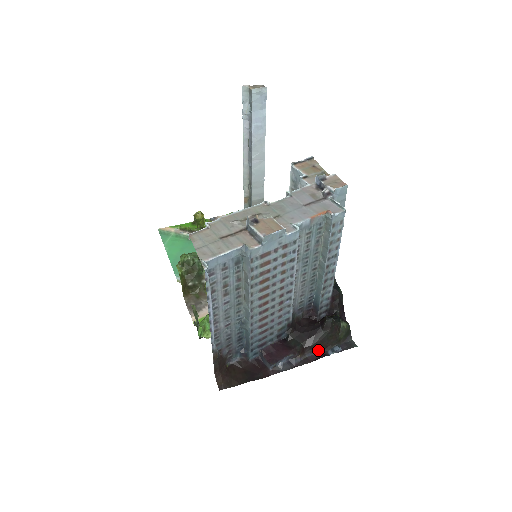
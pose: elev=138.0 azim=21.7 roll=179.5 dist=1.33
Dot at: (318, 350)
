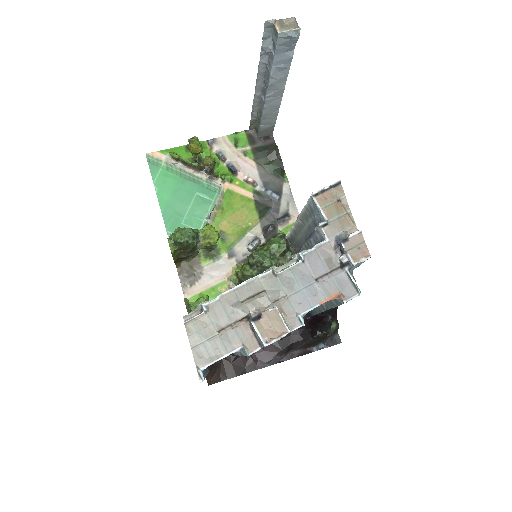
Dot at: (304, 348)
